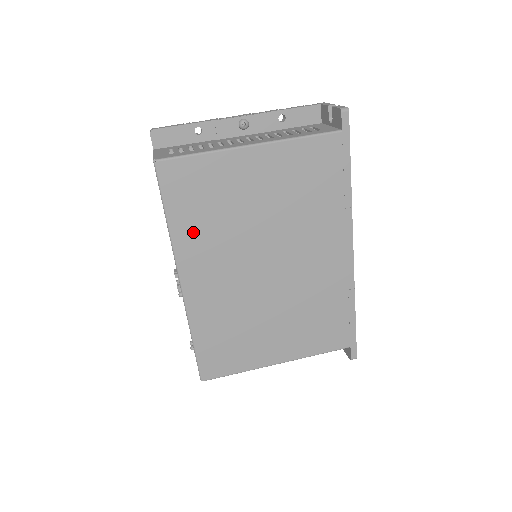
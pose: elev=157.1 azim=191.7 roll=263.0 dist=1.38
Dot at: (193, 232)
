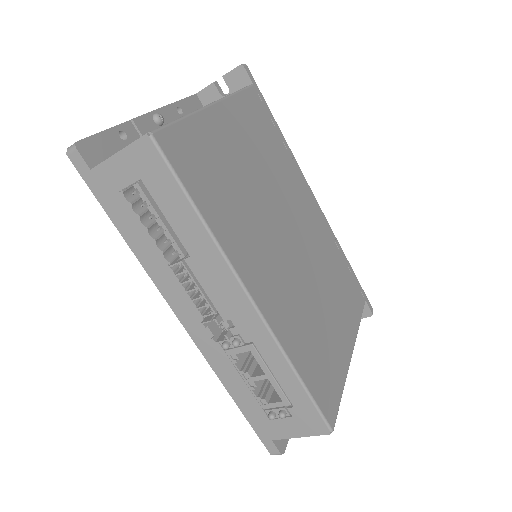
Dot at: (226, 221)
